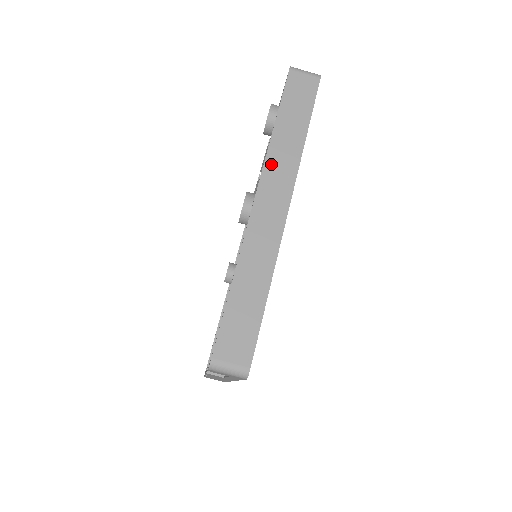
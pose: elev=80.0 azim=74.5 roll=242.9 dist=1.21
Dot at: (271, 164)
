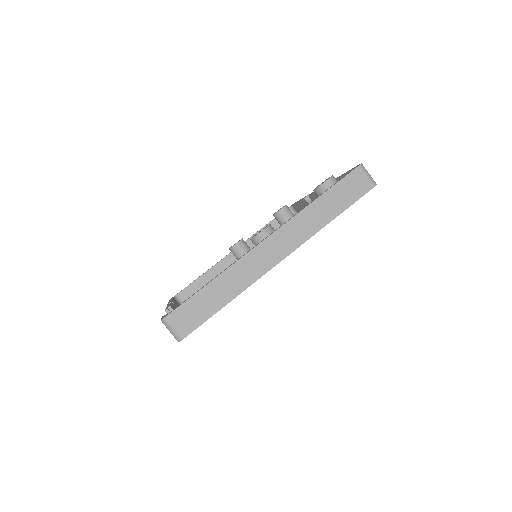
Dot at: (294, 223)
